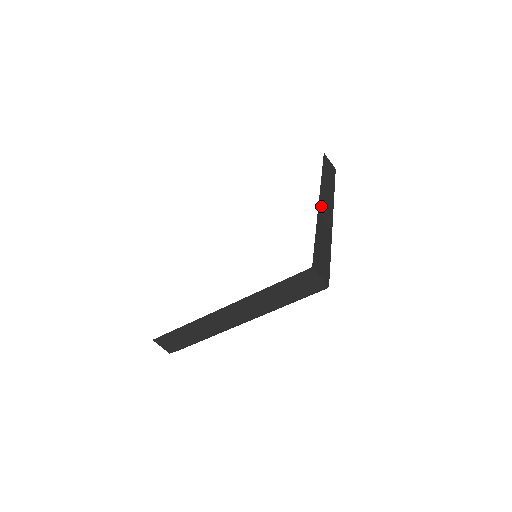
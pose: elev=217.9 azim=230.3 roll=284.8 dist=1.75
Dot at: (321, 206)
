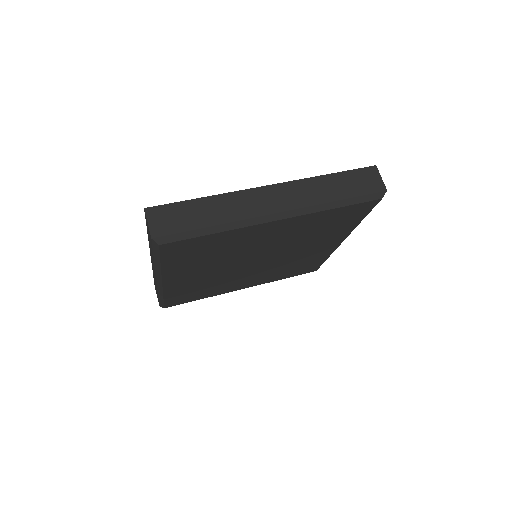
Dot at: (264, 191)
